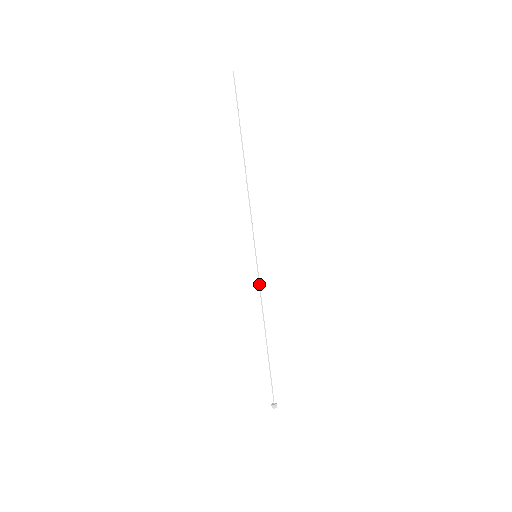
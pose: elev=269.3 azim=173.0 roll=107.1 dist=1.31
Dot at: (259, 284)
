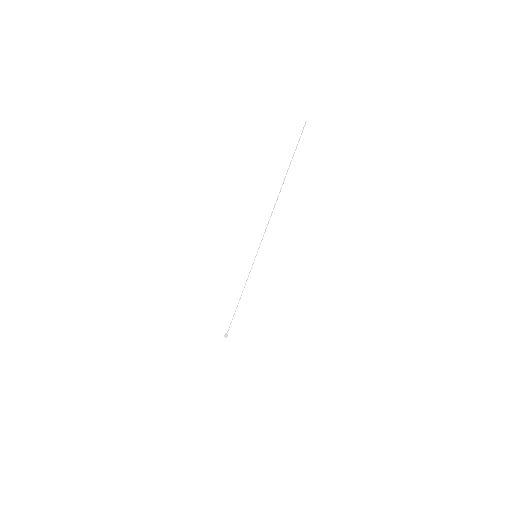
Dot at: (249, 272)
